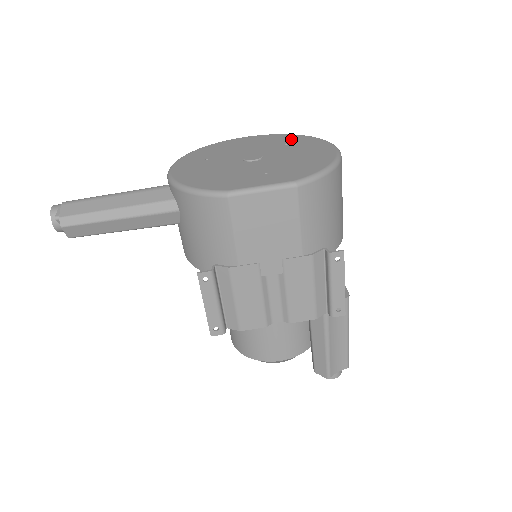
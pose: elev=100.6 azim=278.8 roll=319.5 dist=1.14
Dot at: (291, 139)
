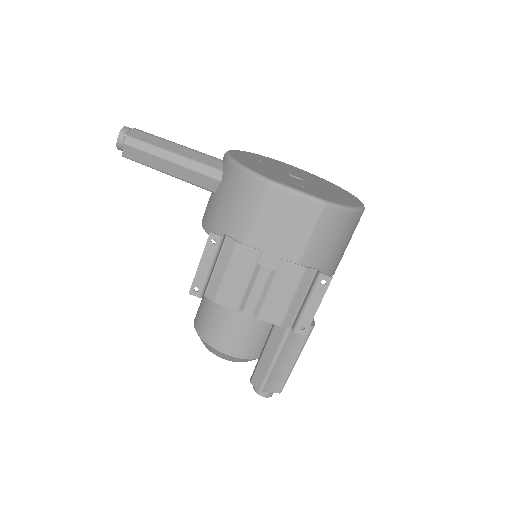
Dot at: (330, 184)
